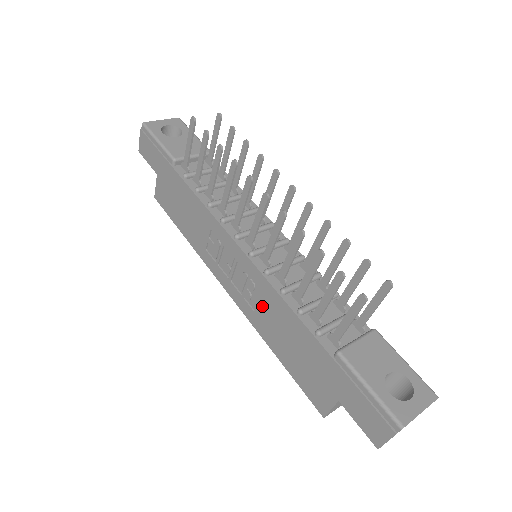
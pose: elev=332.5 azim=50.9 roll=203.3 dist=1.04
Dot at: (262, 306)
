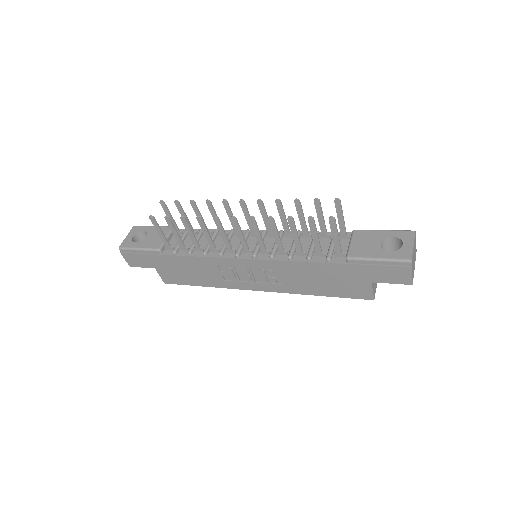
Dot at: (286, 277)
